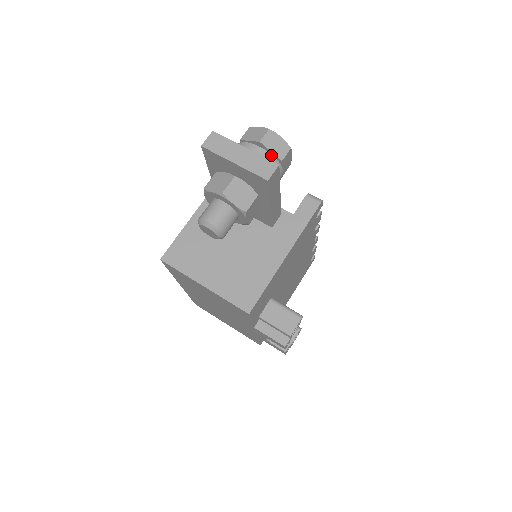
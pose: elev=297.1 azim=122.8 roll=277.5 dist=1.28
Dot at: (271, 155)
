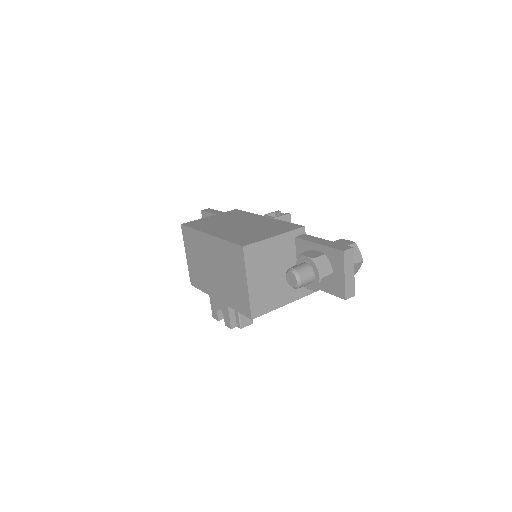
Dot at: occluded
